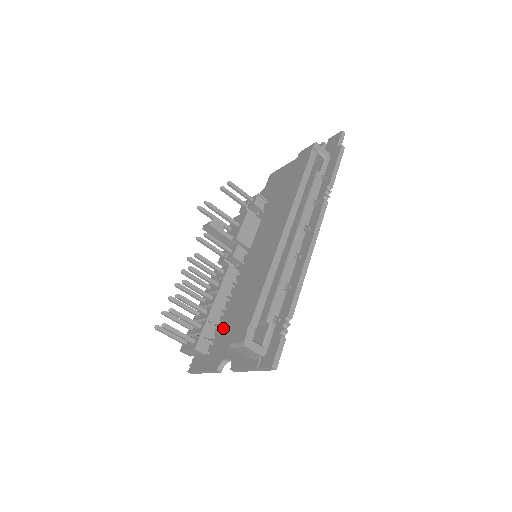
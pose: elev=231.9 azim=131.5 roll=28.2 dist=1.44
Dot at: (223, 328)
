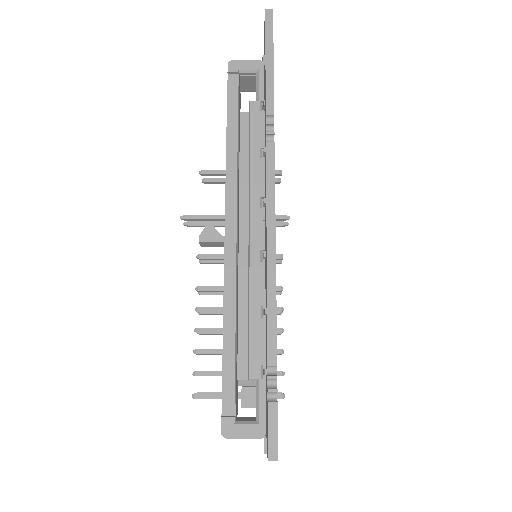
Dot at: occluded
